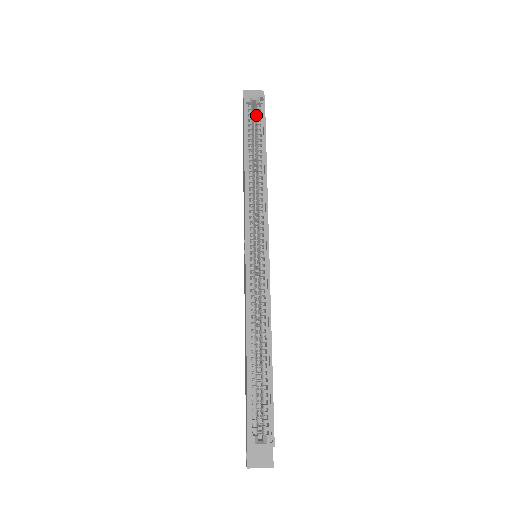
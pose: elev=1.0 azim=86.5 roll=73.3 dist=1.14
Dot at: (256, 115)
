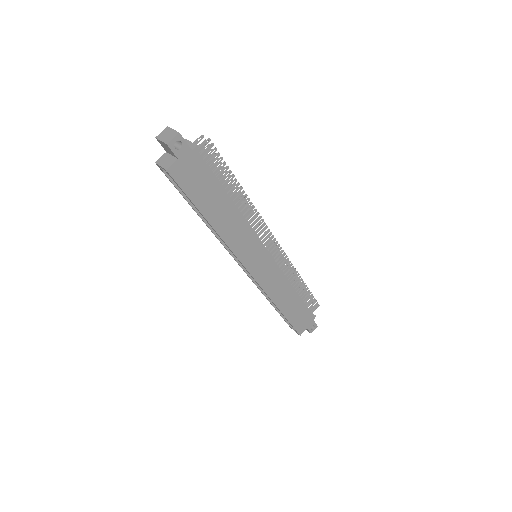
Dot at: occluded
